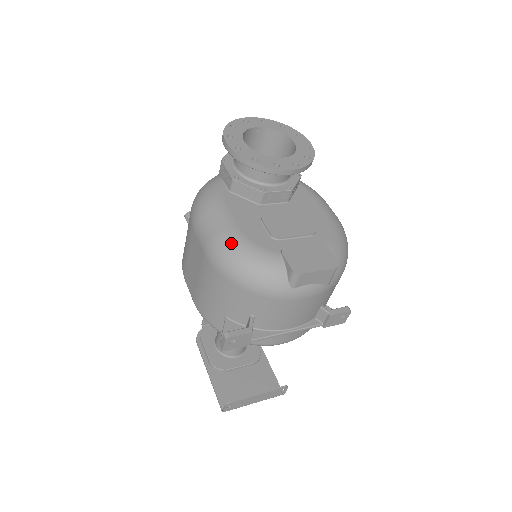
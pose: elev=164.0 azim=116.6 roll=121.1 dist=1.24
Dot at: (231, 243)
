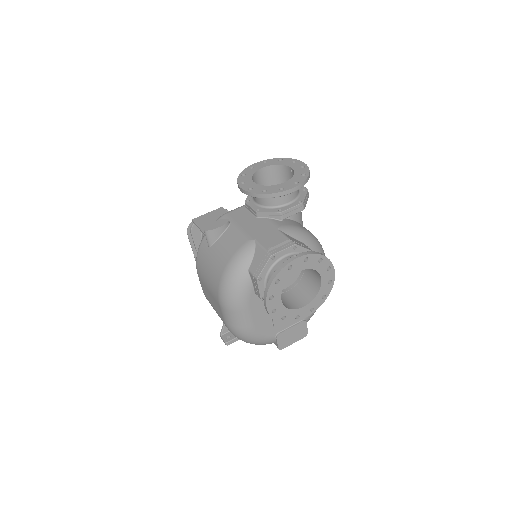
Dot at: (246, 336)
